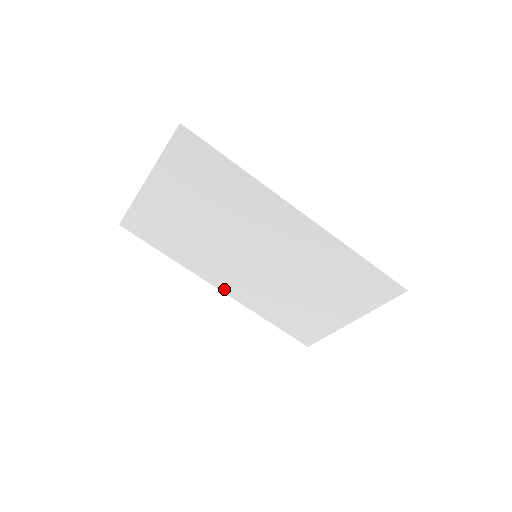
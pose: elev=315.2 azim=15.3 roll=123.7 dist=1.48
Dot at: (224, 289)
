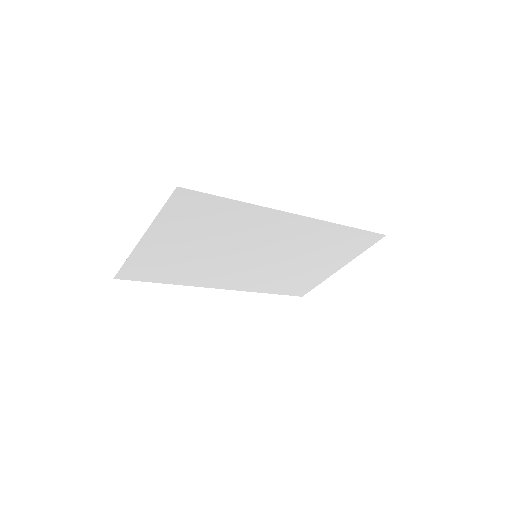
Dot at: (225, 287)
